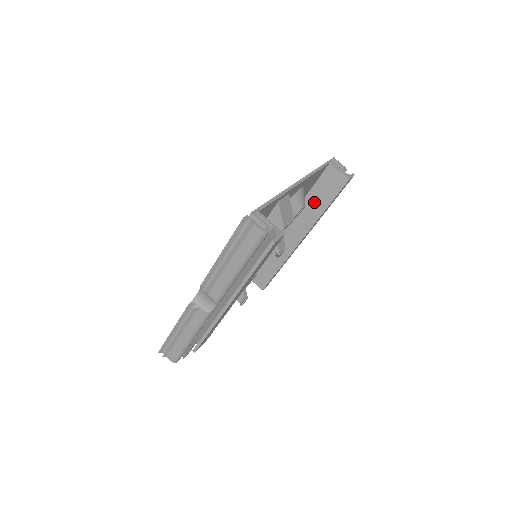
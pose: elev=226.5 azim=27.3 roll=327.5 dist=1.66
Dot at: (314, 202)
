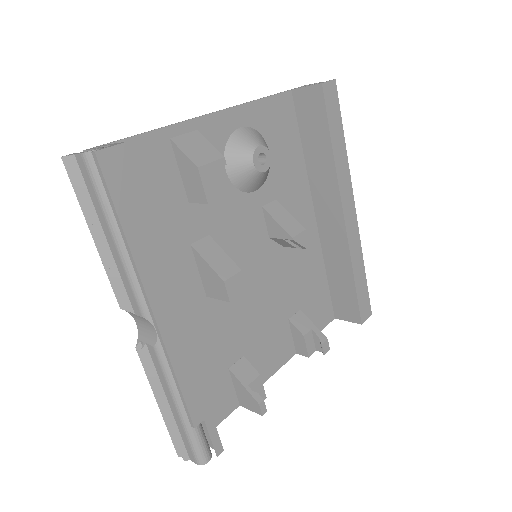
Dot at: (316, 153)
